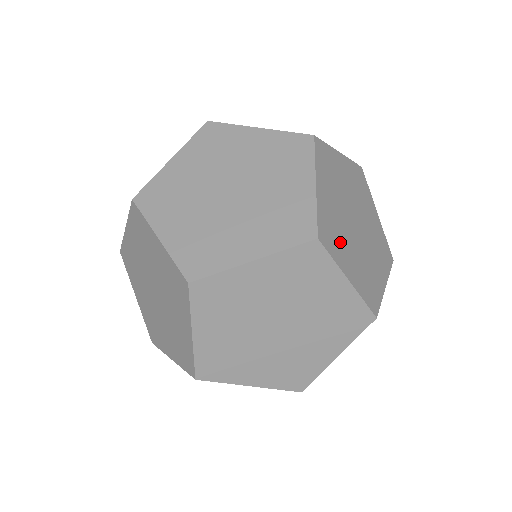
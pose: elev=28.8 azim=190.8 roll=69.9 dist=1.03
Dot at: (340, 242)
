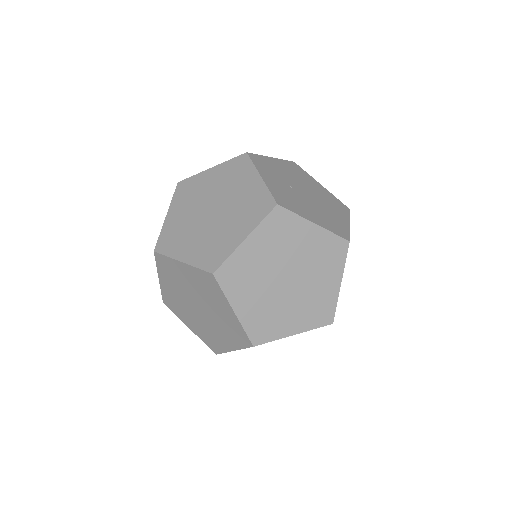
Dot at: occluded
